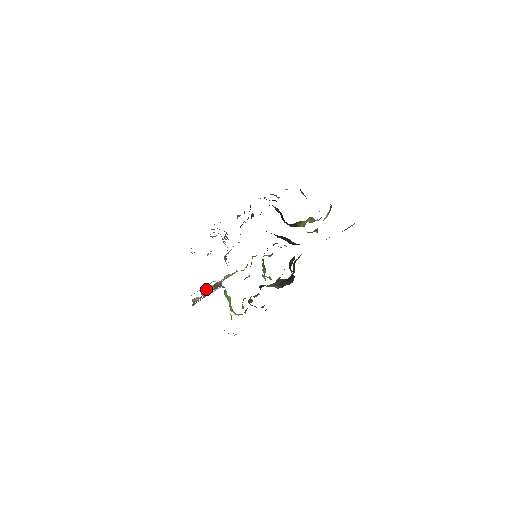
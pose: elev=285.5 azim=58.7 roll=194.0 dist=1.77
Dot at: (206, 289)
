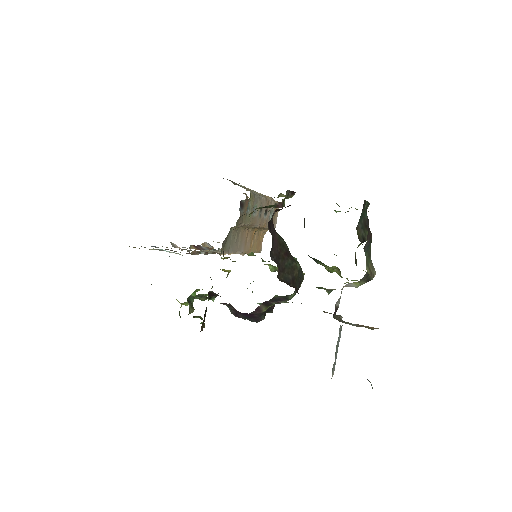
Dot at: (200, 245)
